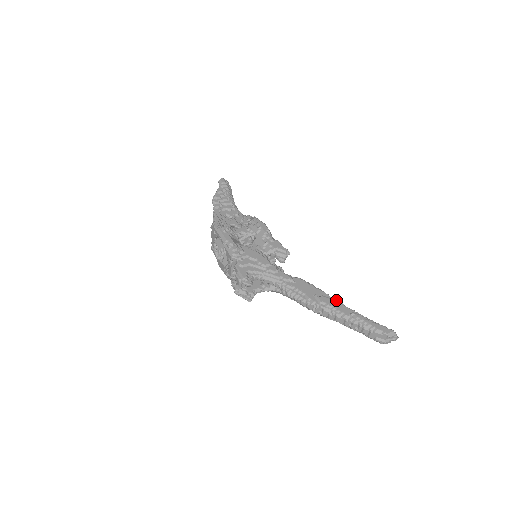
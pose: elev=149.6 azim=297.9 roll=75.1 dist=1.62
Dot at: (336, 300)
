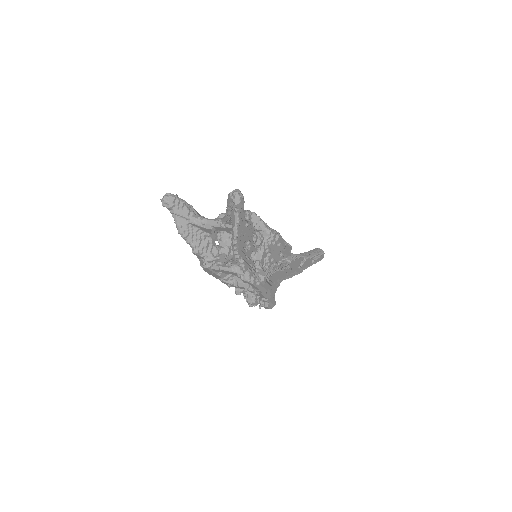
Dot at: (307, 259)
